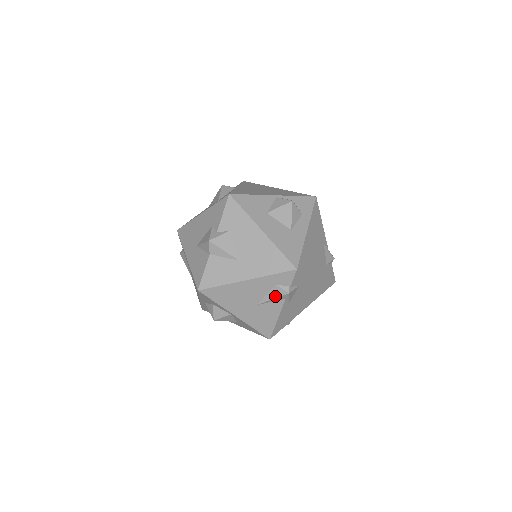
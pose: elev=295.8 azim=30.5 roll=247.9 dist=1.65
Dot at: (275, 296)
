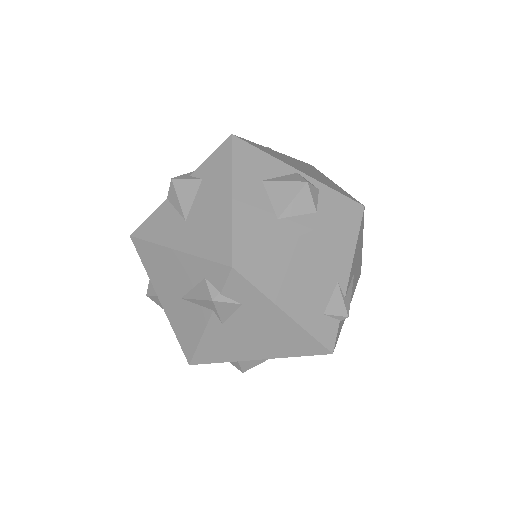
Dot at: (200, 296)
